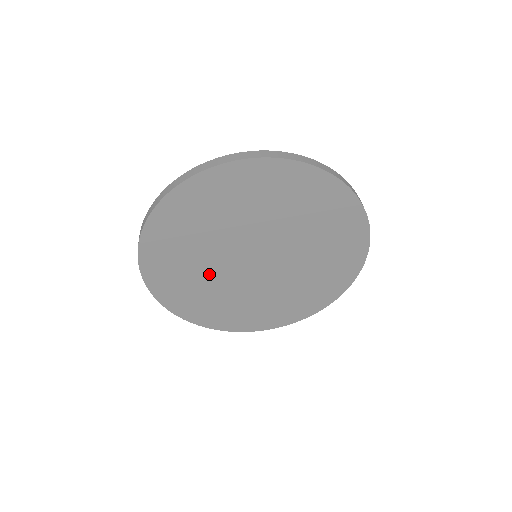
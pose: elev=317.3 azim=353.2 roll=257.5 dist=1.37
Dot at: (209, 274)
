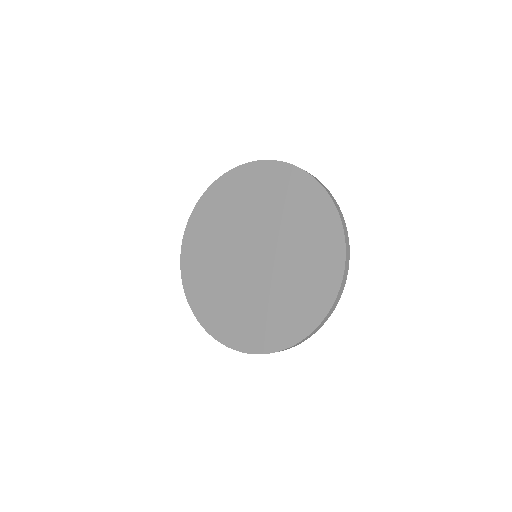
Dot at: (219, 260)
